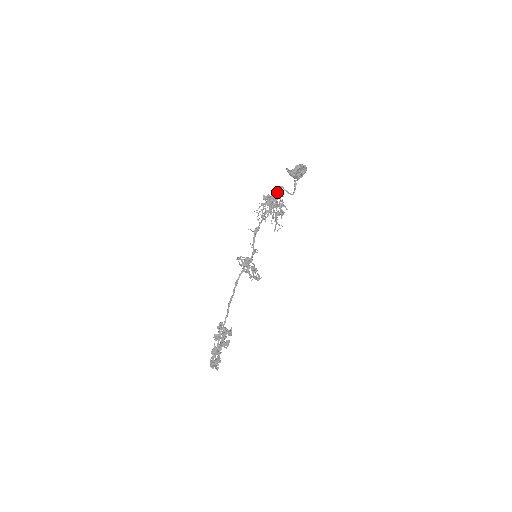
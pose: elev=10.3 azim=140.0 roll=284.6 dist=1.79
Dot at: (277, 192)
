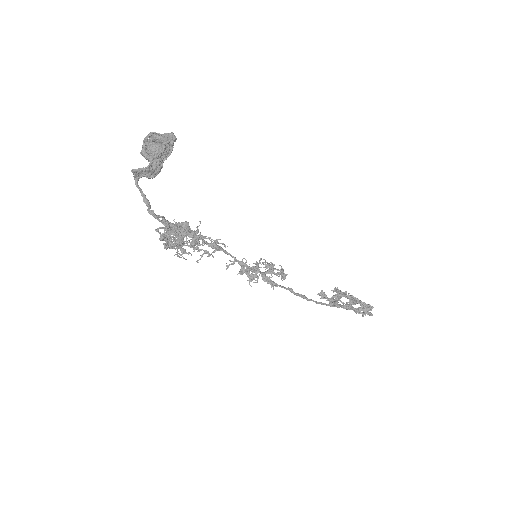
Dot at: occluded
